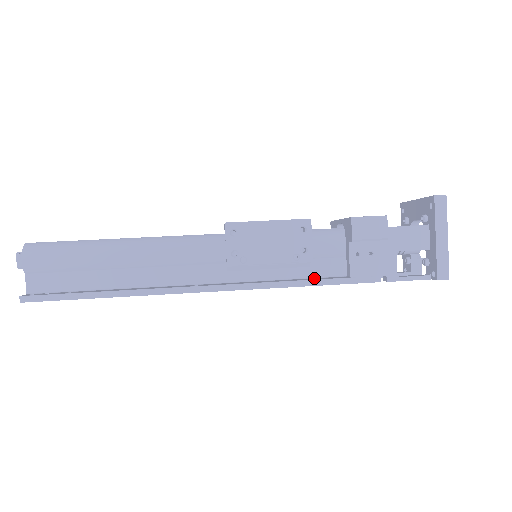
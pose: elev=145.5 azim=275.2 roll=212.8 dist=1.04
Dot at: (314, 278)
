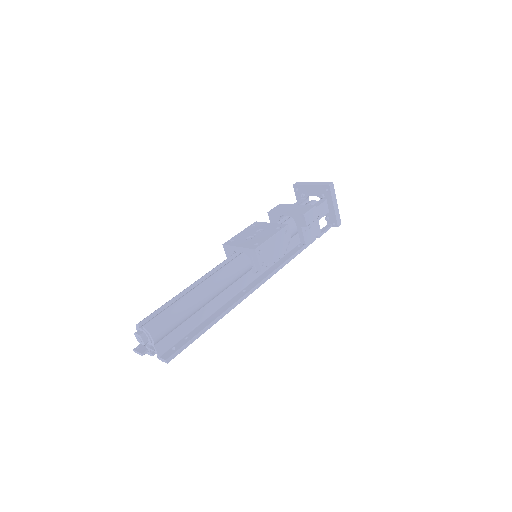
Dot at: (288, 254)
